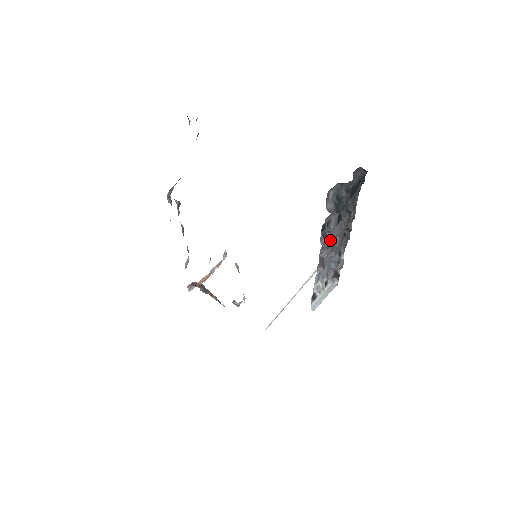
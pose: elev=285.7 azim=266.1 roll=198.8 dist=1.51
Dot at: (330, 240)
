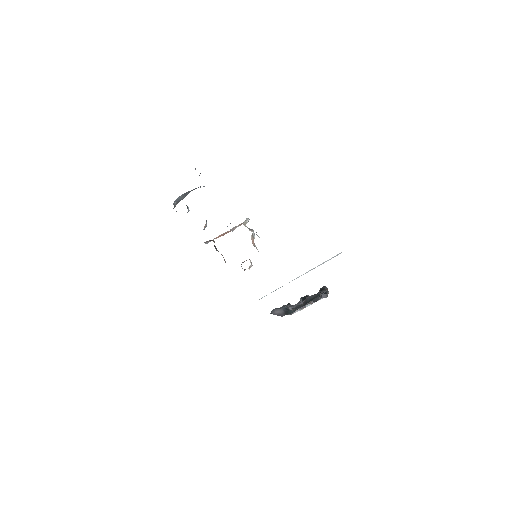
Dot at: occluded
